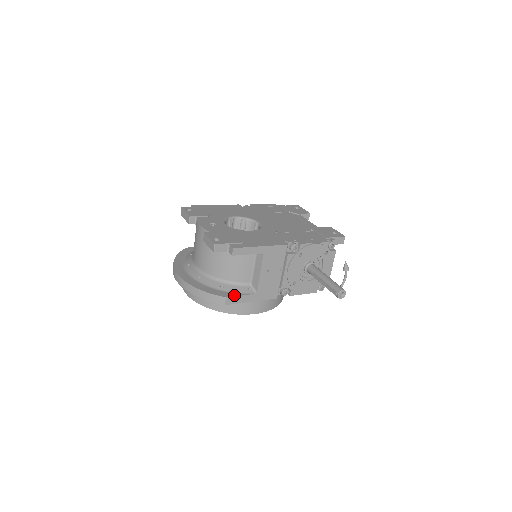
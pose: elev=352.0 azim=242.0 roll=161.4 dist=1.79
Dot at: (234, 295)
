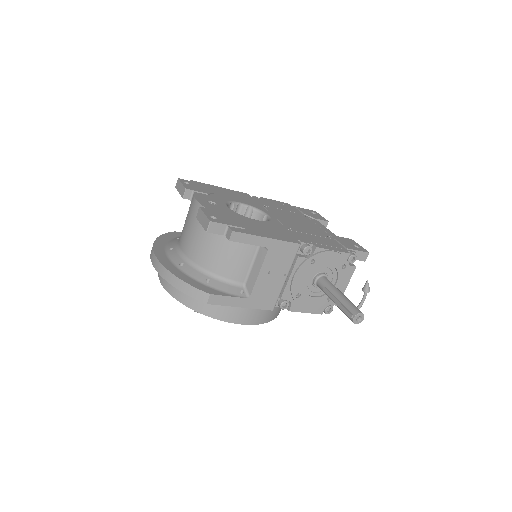
Dot at: (221, 294)
